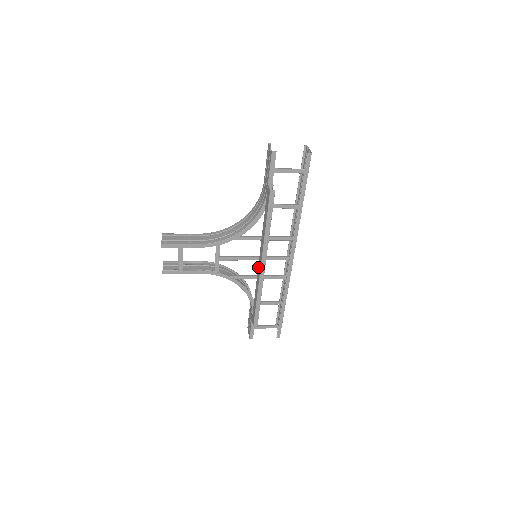
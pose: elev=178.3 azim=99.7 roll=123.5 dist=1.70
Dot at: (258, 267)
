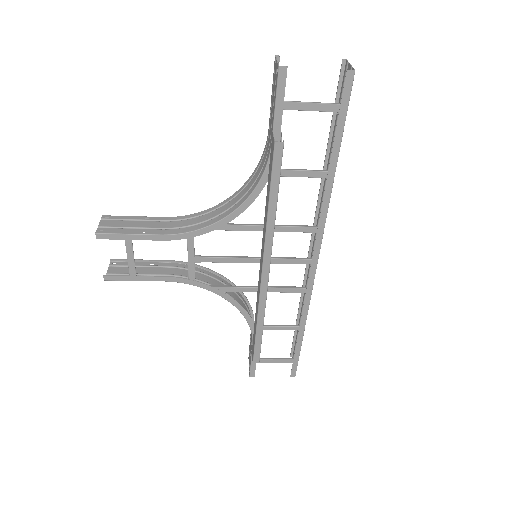
Dot at: (259, 274)
